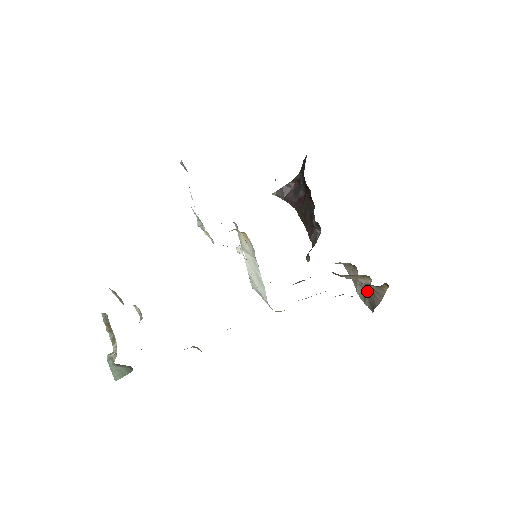
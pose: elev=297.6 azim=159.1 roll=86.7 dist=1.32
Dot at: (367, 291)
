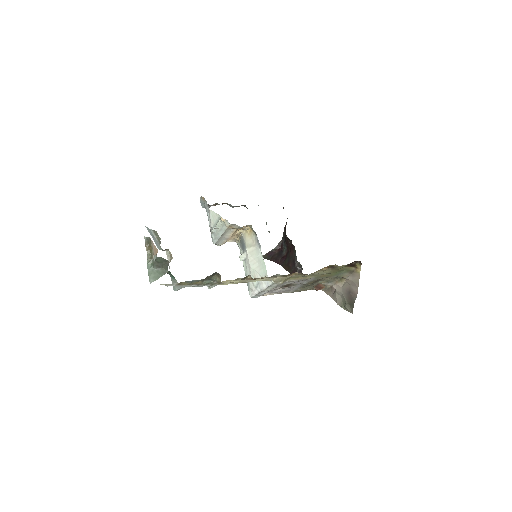
Dot at: (345, 293)
